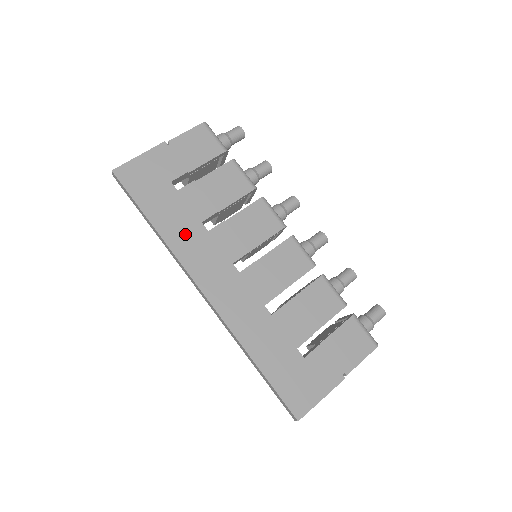
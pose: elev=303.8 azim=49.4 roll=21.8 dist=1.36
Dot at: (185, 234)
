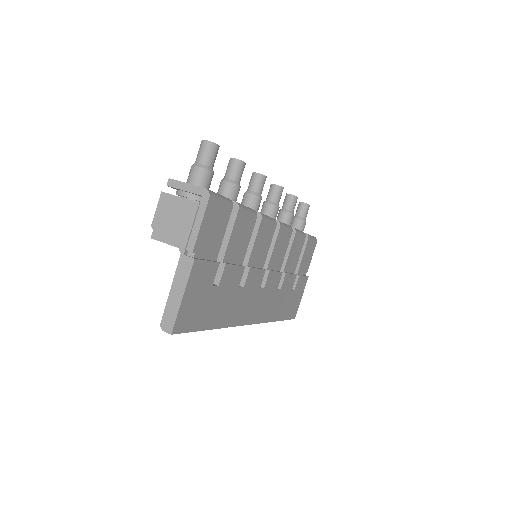
Dot at: (233, 308)
